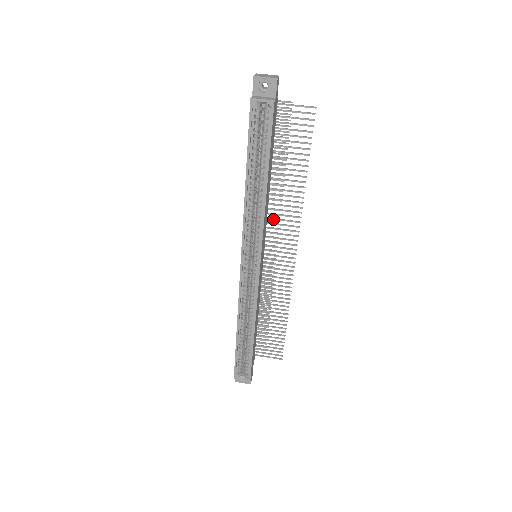
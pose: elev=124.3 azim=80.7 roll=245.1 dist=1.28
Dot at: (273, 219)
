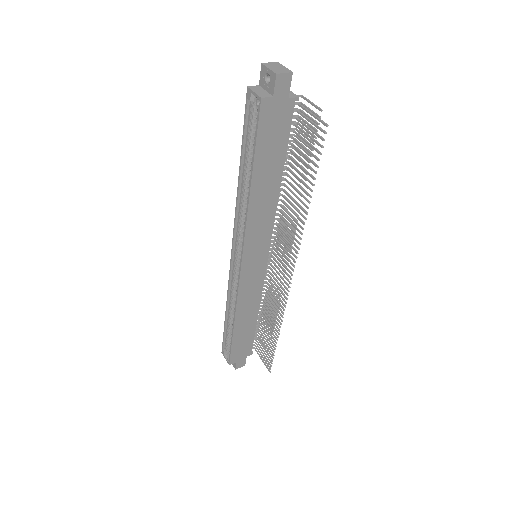
Dot at: (281, 230)
